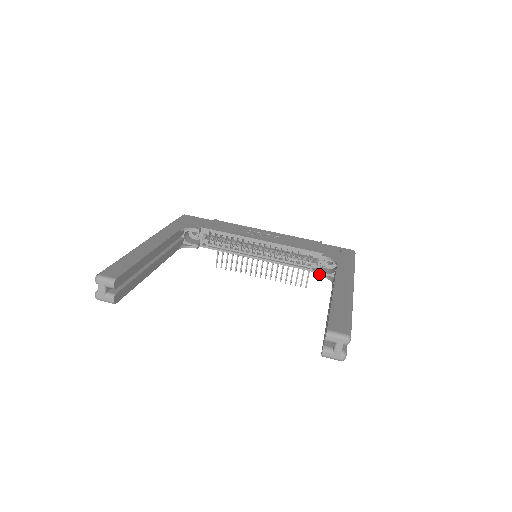
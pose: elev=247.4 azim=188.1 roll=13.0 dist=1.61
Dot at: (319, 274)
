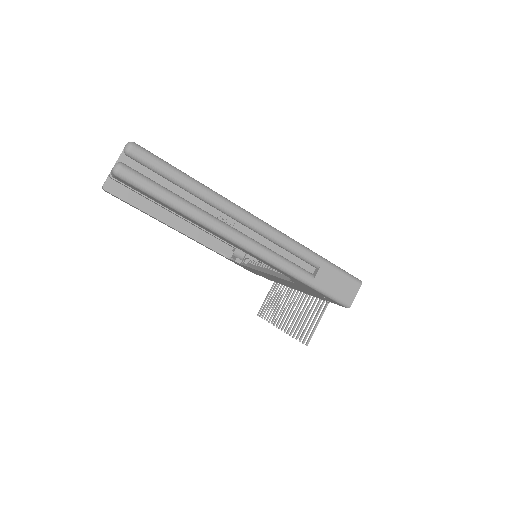
Dot at: occluded
